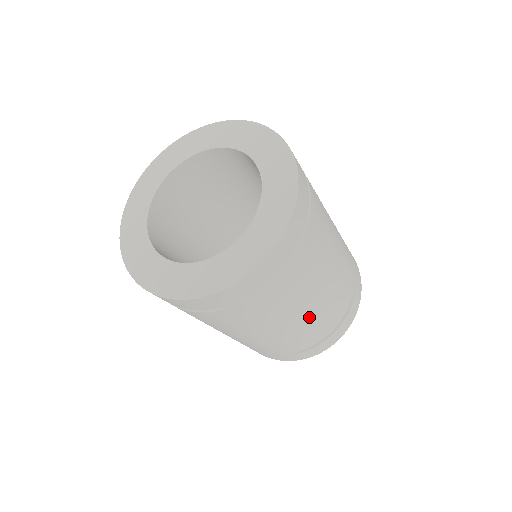
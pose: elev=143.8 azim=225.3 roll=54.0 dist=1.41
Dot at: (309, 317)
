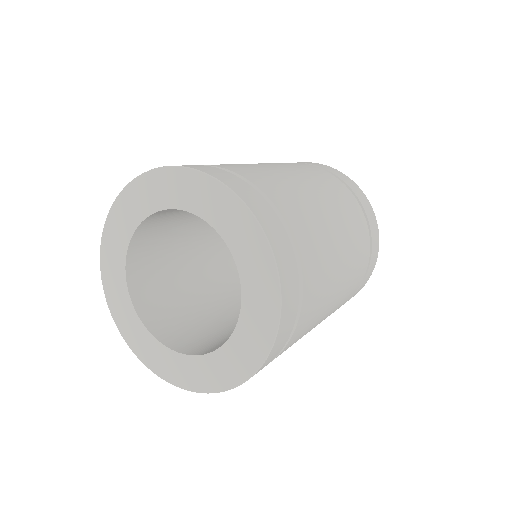
Dot at: (338, 299)
